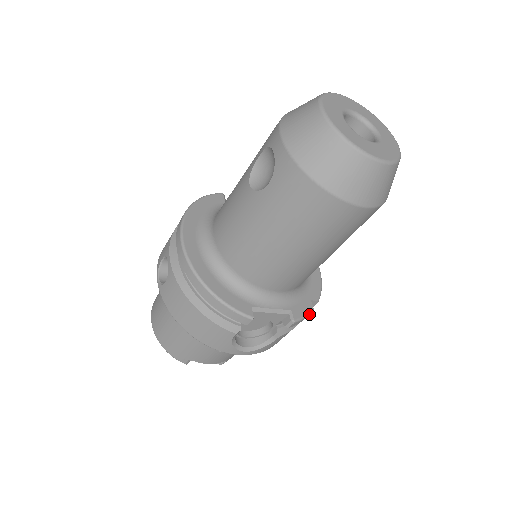
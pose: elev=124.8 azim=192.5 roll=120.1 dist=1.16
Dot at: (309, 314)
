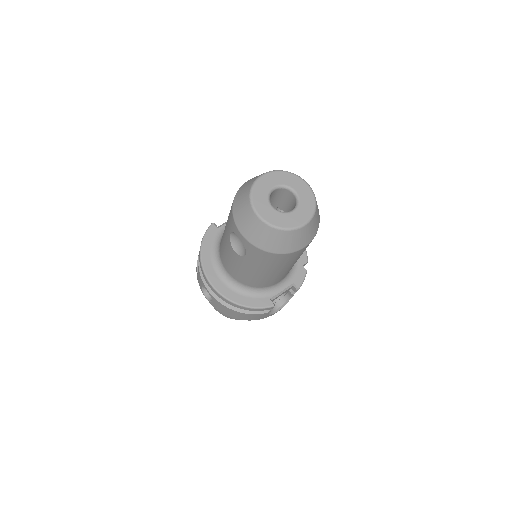
Dot at: (305, 276)
